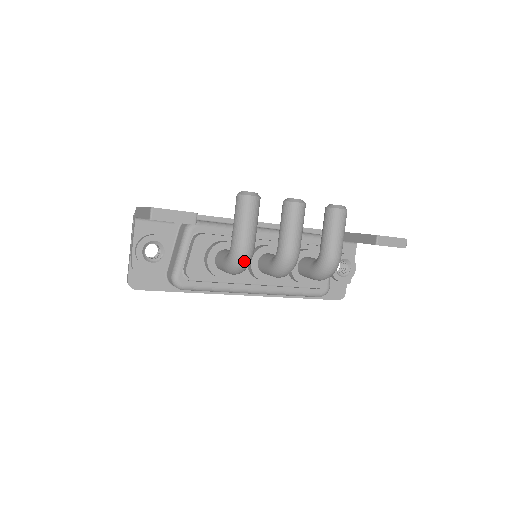
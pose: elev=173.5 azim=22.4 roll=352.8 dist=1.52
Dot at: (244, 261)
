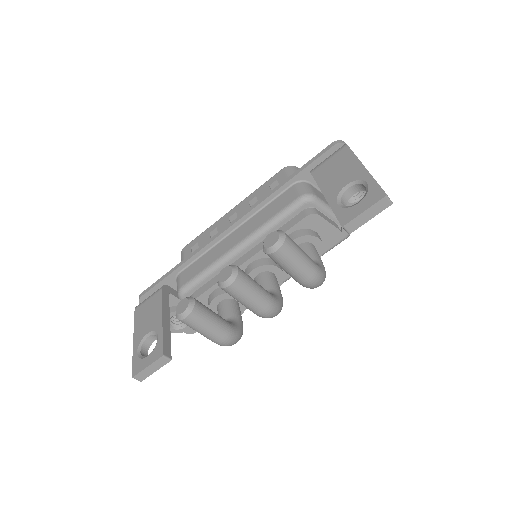
Dot at: (232, 344)
